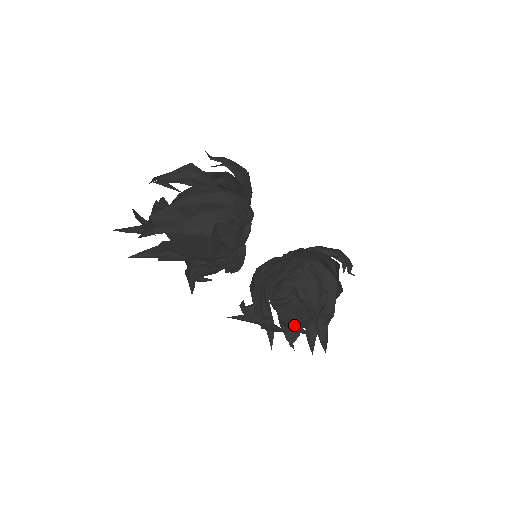
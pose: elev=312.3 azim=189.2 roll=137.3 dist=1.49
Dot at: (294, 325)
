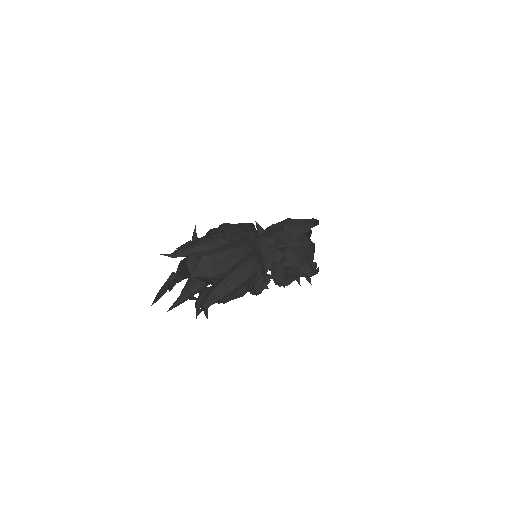
Dot at: occluded
